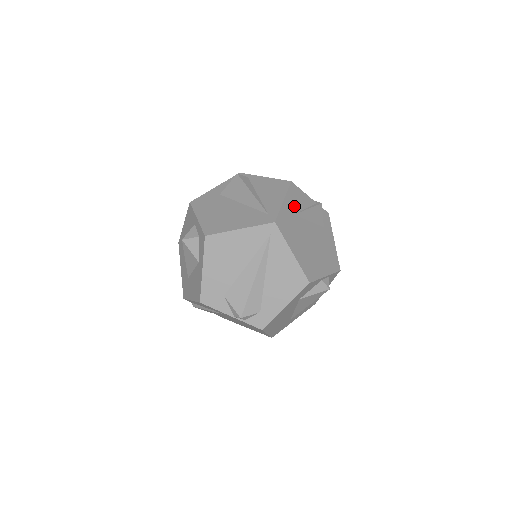
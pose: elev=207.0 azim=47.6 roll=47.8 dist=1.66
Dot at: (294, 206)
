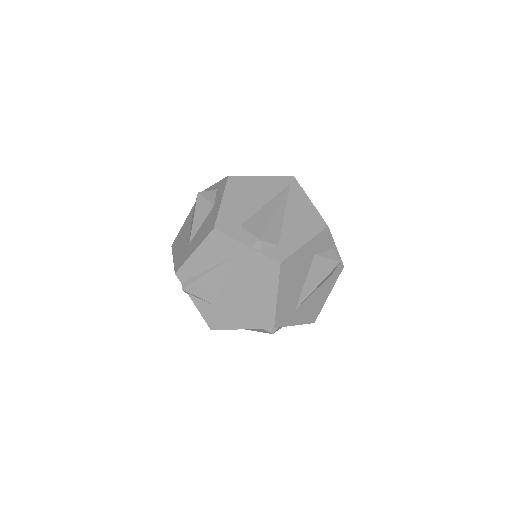
Dot at: occluded
